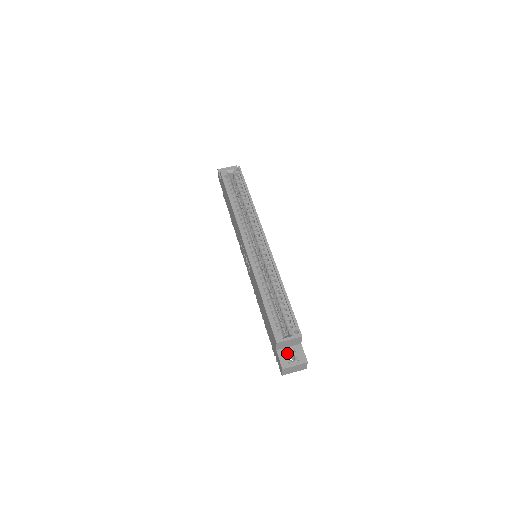
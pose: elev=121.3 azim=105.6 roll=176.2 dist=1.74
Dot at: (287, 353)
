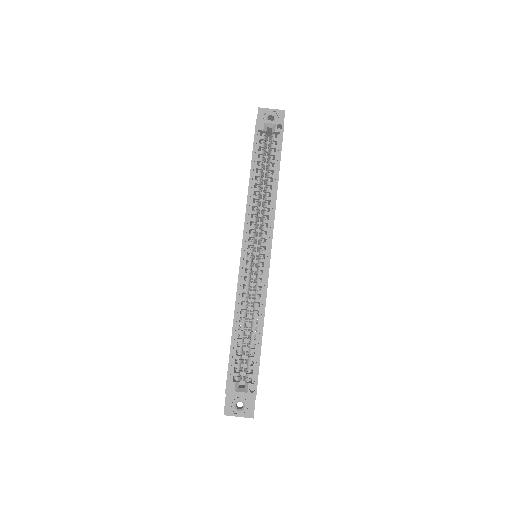
Dot at: (236, 399)
